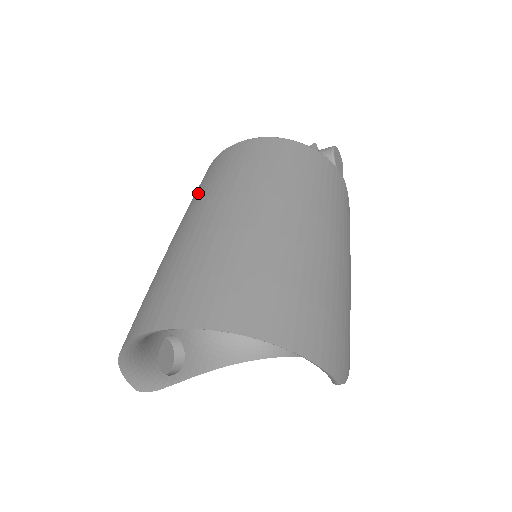
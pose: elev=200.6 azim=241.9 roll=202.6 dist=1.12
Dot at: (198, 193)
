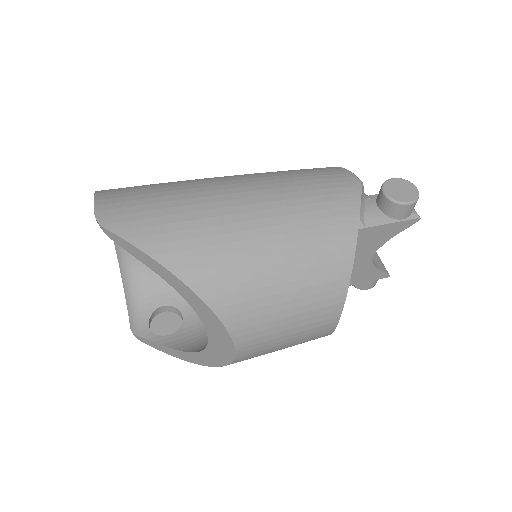
Dot at: occluded
